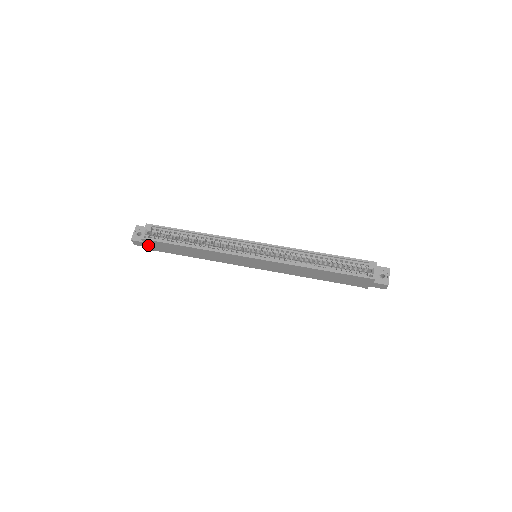
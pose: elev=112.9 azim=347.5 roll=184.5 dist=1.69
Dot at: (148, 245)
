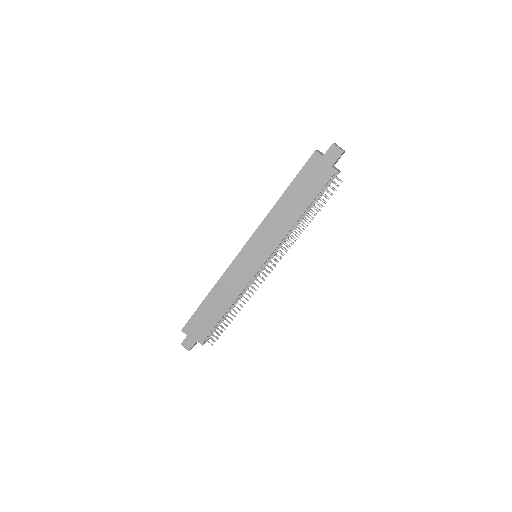
Dot at: (193, 337)
